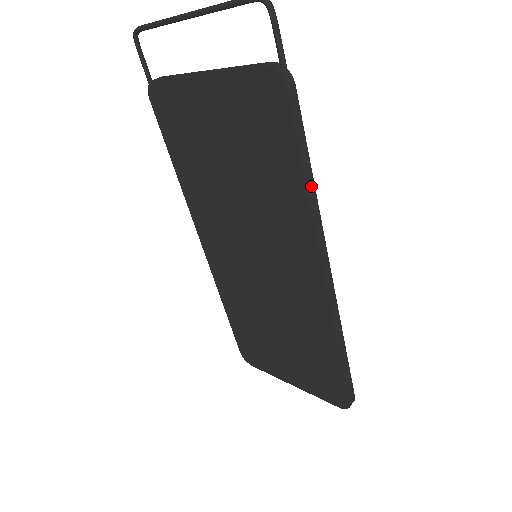
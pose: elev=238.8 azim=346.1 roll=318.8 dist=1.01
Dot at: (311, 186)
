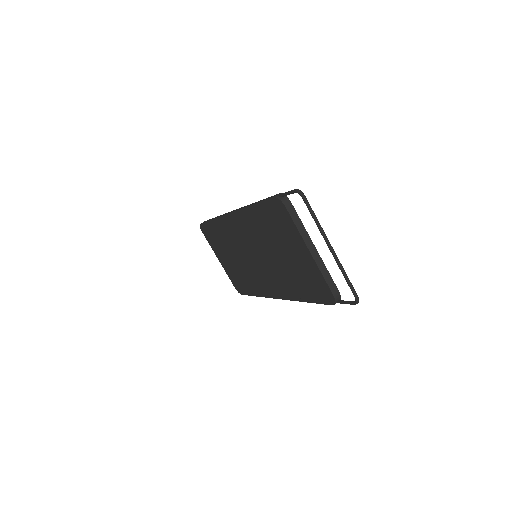
Dot at: occluded
